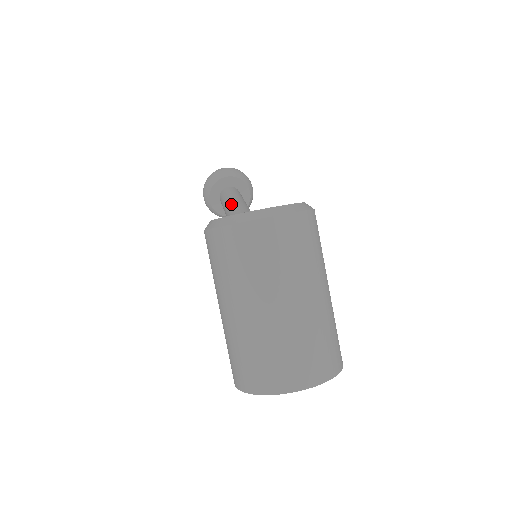
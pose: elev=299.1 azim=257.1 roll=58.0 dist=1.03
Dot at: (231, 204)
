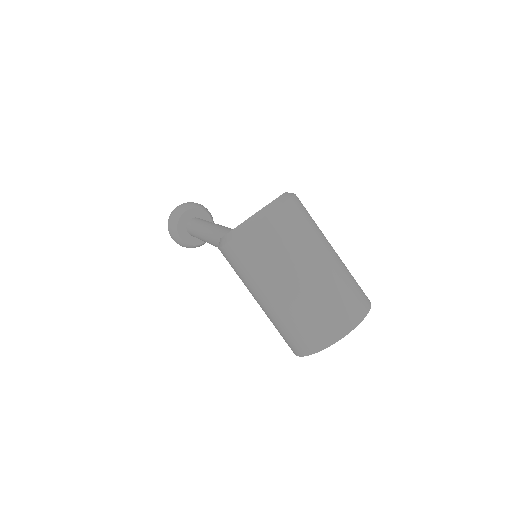
Dot at: (206, 229)
